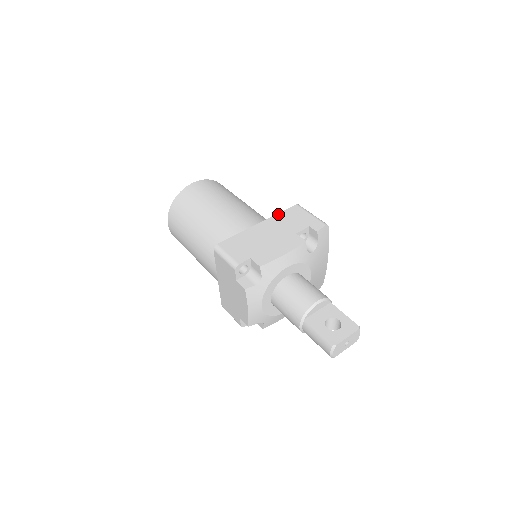
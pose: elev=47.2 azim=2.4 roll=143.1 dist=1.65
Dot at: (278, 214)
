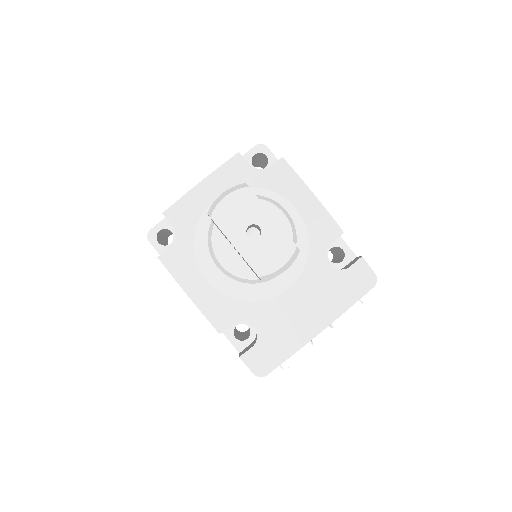
Dot at: occluded
